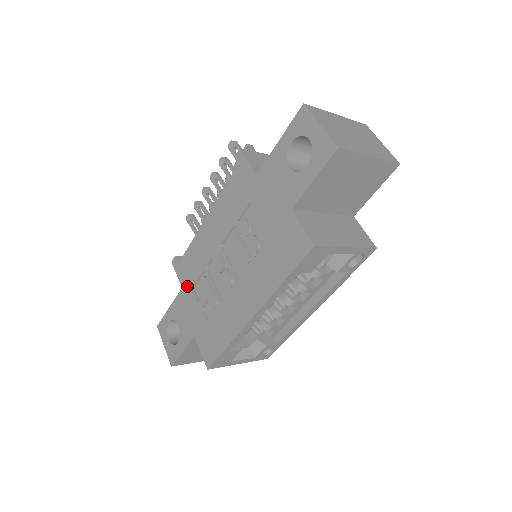
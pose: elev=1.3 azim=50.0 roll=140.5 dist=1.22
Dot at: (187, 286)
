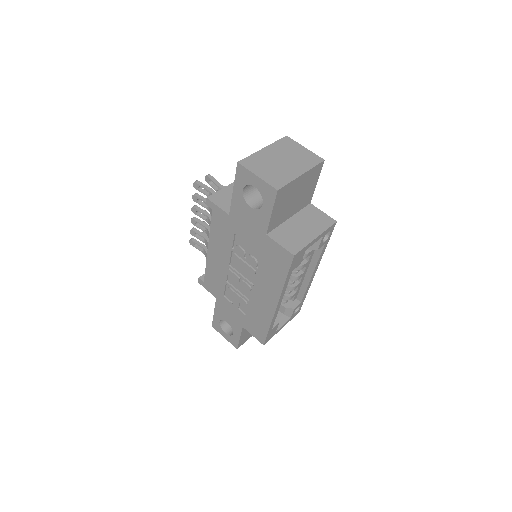
Dot at: (219, 296)
